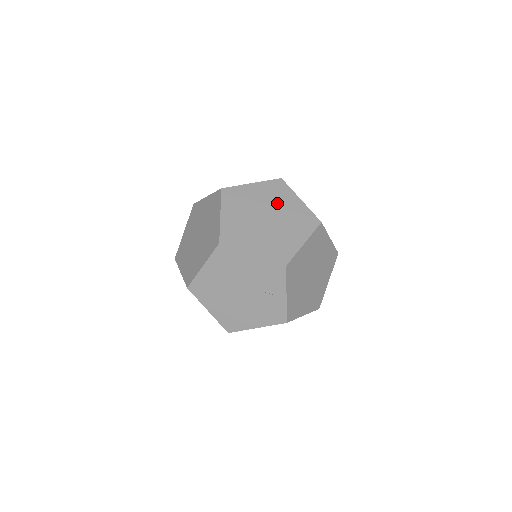
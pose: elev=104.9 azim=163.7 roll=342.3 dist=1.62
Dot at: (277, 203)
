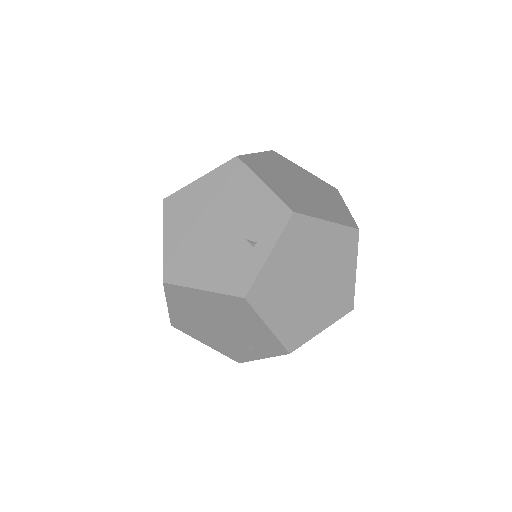
Dot at: (320, 191)
